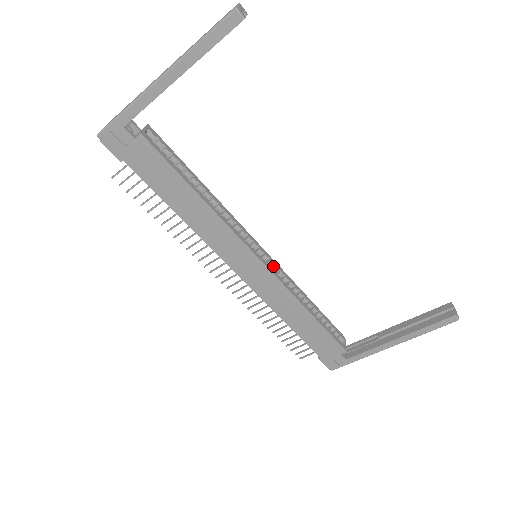
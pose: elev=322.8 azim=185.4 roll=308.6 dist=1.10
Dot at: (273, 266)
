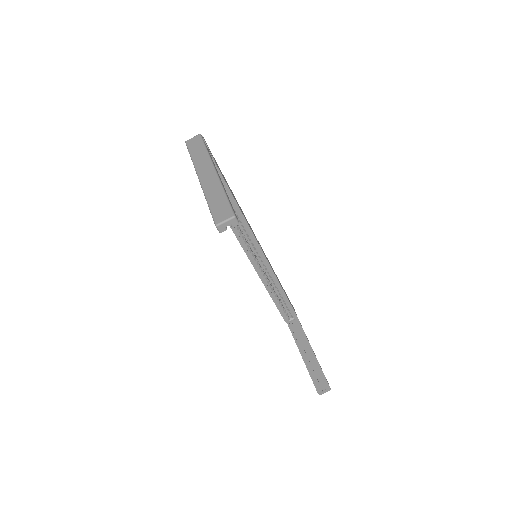
Dot at: (266, 266)
